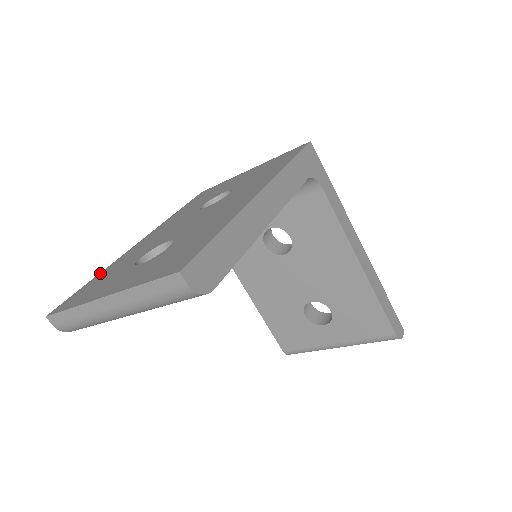
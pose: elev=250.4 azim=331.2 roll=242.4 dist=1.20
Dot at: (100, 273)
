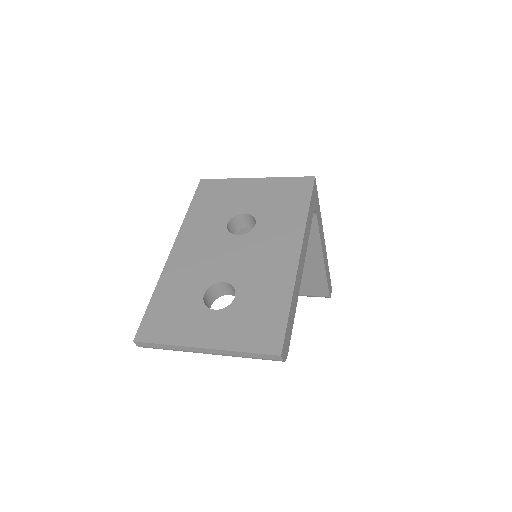
Dot at: (156, 291)
